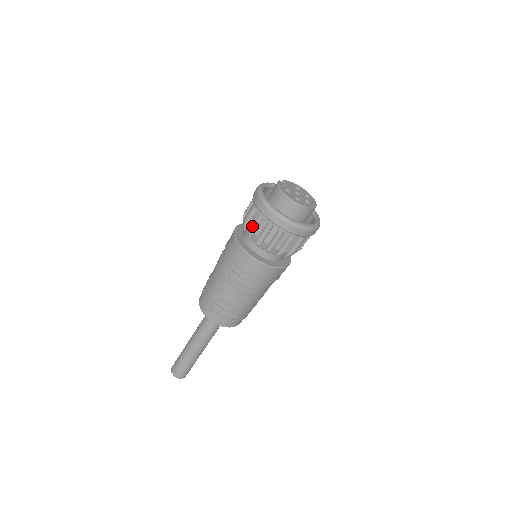
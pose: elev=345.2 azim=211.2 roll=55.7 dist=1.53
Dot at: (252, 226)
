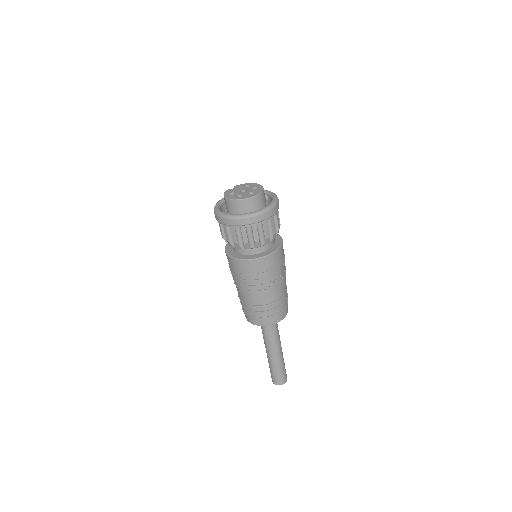
Dot at: (223, 235)
